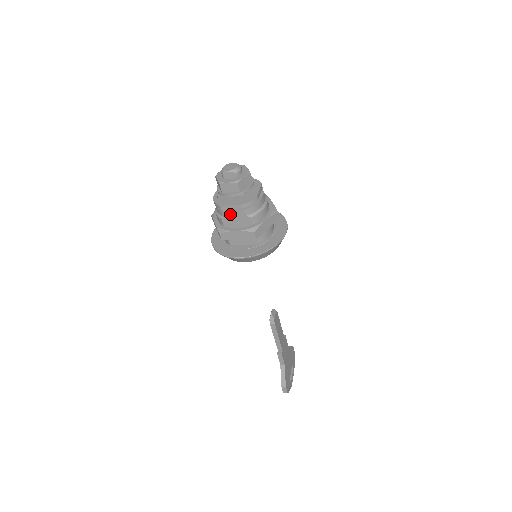
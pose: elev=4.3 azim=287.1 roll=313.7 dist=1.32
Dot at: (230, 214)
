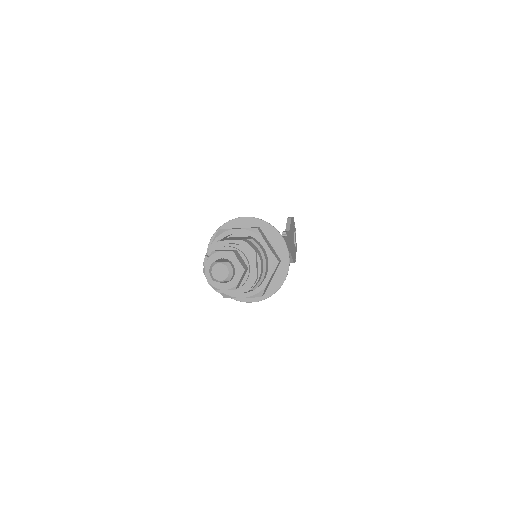
Dot at: occluded
